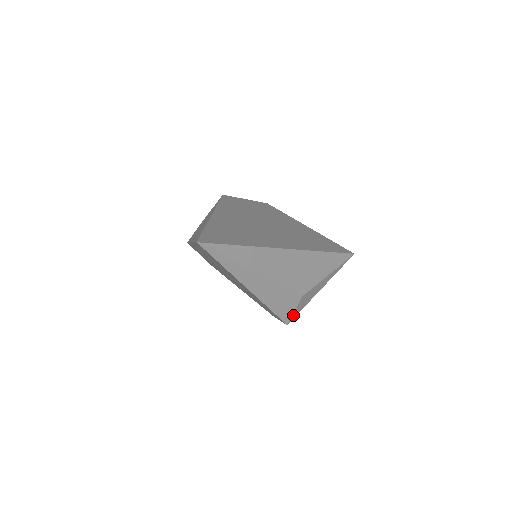
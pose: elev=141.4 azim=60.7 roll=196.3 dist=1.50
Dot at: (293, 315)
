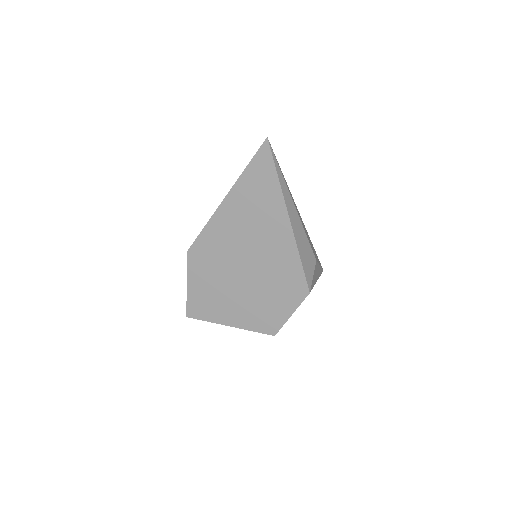
Dot at: (312, 283)
